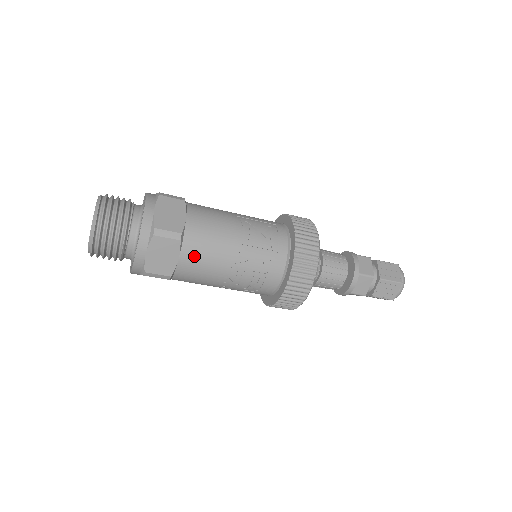
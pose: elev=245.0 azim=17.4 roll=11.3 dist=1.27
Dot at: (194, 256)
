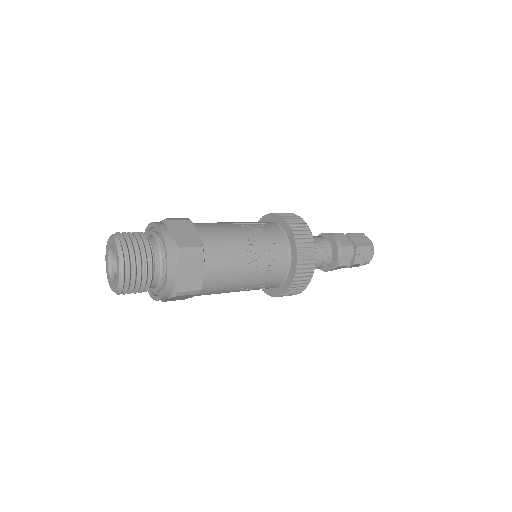
Dot at: (216, 265)
